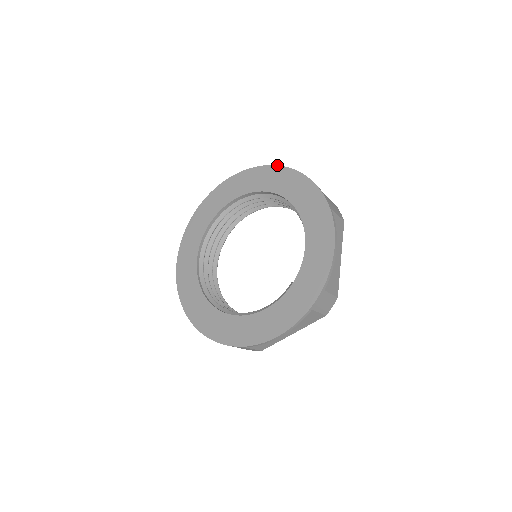
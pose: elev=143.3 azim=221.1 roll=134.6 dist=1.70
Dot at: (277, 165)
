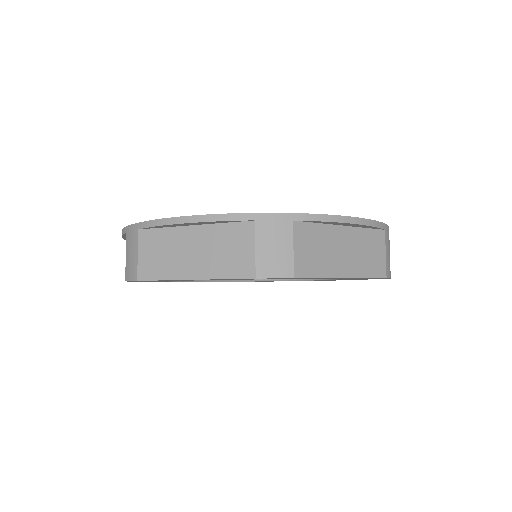
Dot at: occluded
